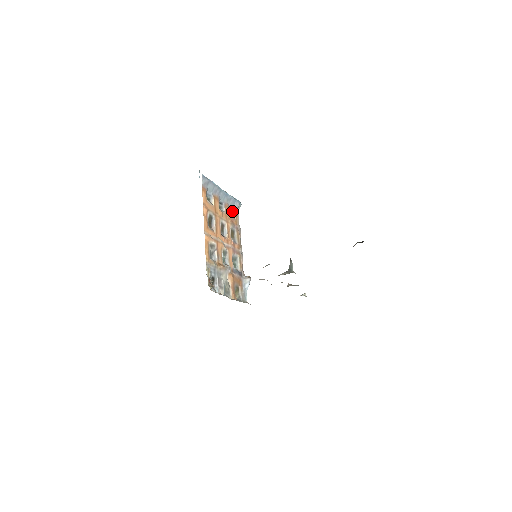
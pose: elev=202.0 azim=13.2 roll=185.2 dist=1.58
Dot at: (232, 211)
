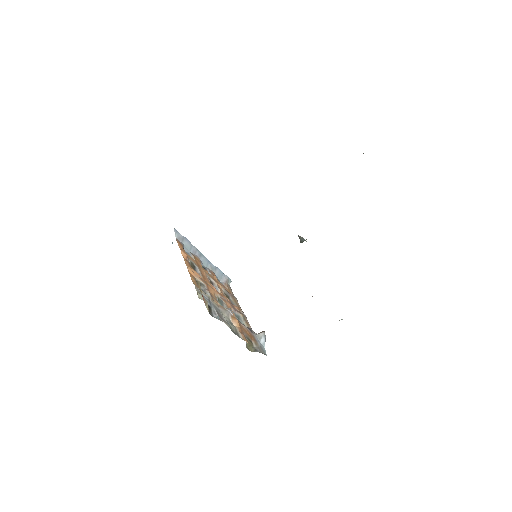
Dot at: occluded
